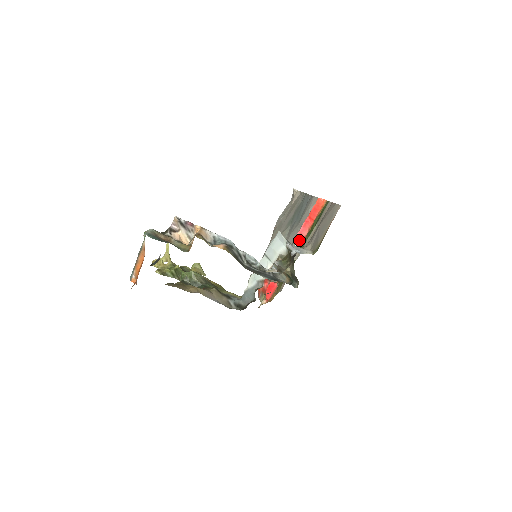
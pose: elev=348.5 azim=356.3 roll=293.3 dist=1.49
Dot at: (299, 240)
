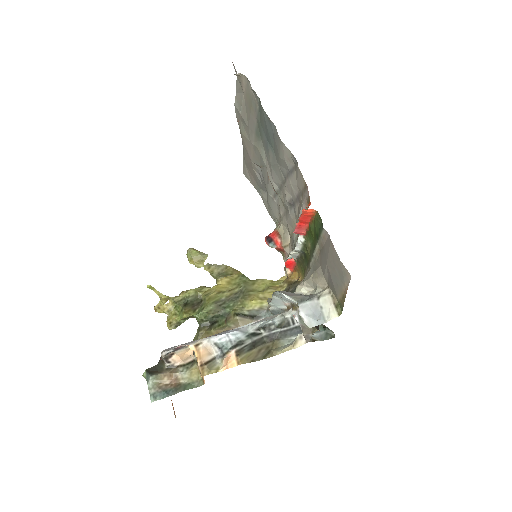
Dot at: (299, 237)
